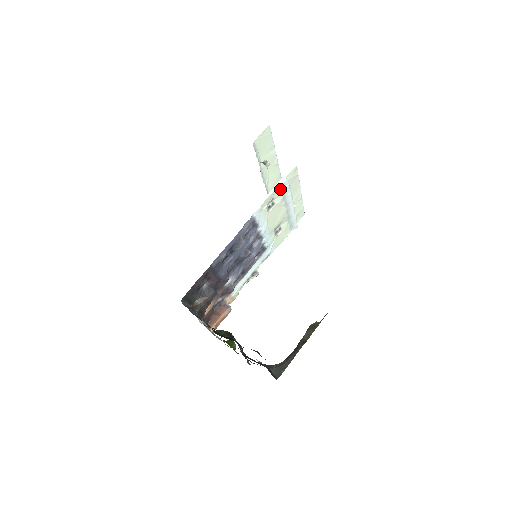
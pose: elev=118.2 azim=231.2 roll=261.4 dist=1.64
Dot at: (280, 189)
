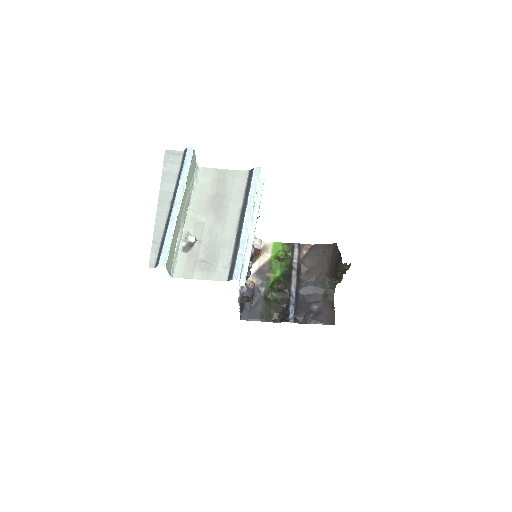
Dot at: occluded
